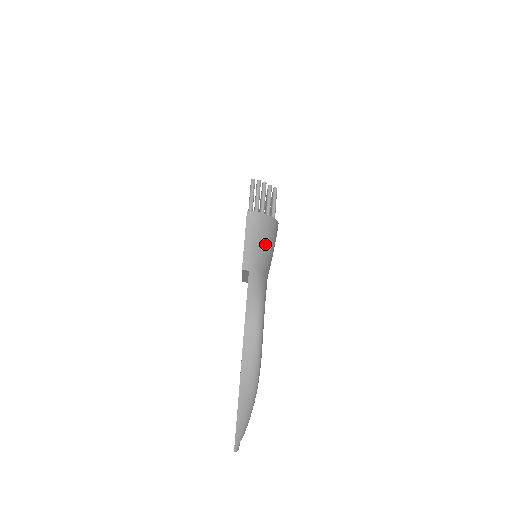
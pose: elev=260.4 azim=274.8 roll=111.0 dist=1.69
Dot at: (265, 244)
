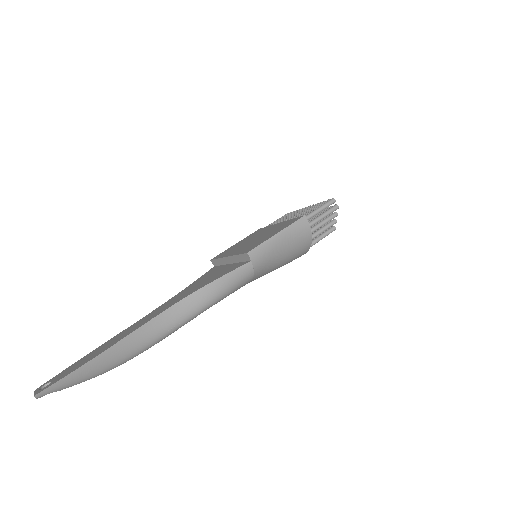
Dot at: (283, 257)
